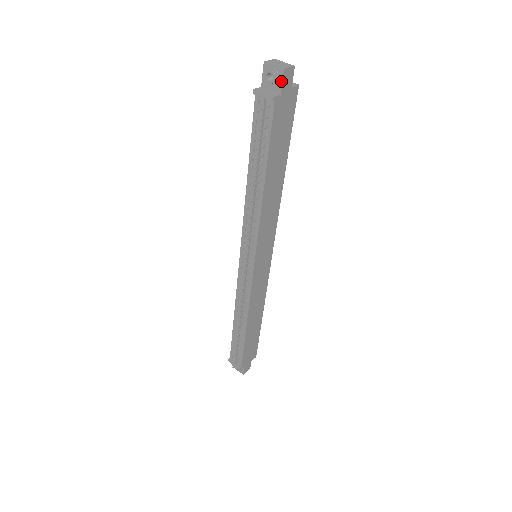
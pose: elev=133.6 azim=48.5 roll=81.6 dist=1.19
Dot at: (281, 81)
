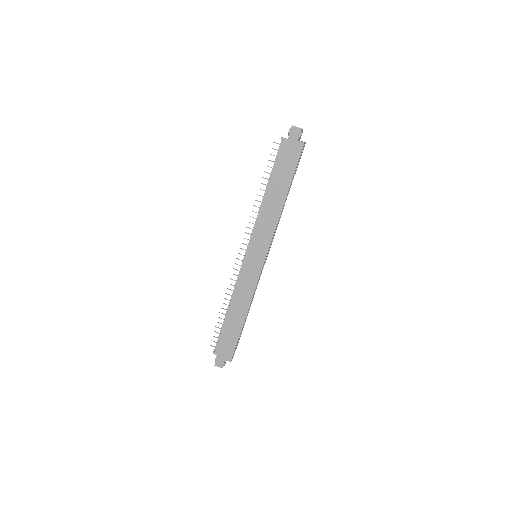
Dot at: (290, 132)
